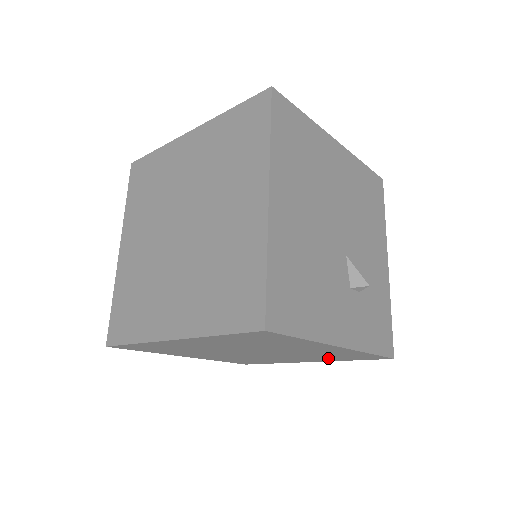
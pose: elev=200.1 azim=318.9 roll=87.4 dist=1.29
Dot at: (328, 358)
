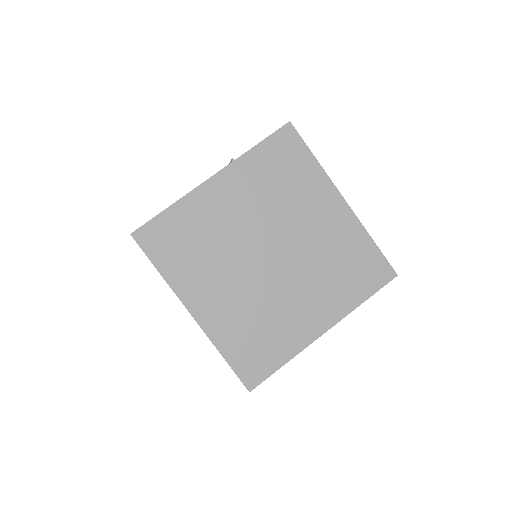
Dot at: occluded
